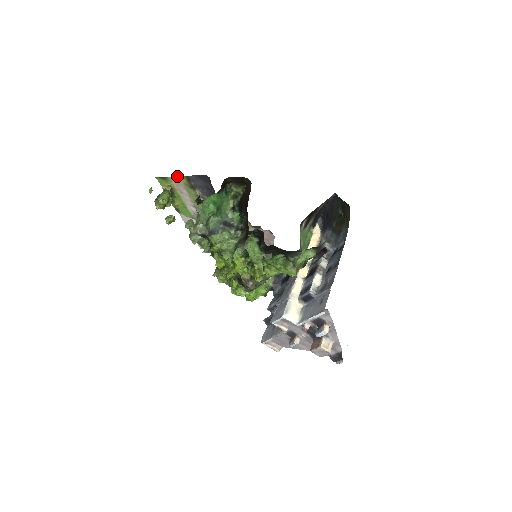
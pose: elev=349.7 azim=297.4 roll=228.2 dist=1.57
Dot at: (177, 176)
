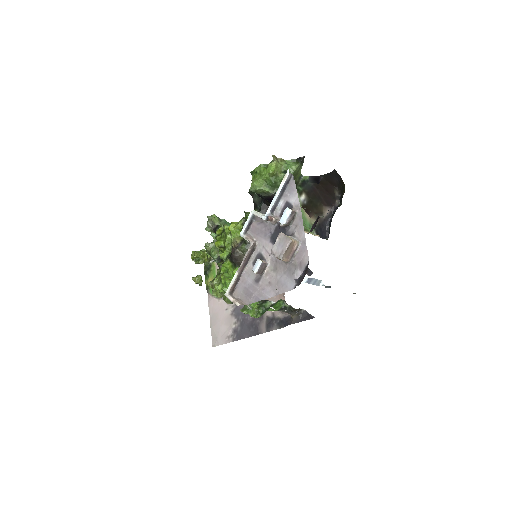
Dot at: occluded
